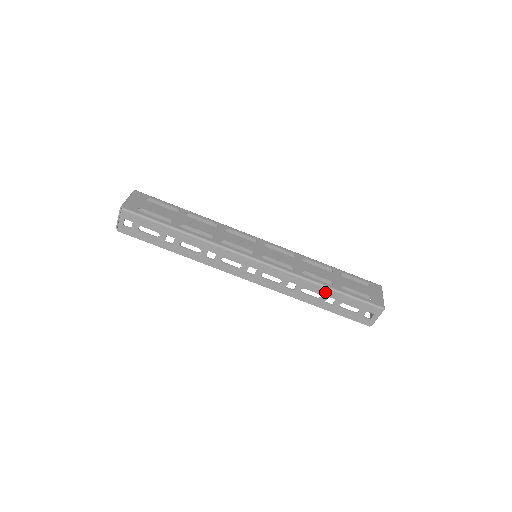
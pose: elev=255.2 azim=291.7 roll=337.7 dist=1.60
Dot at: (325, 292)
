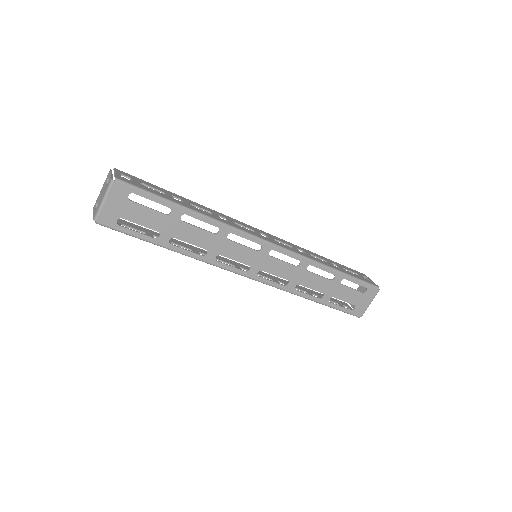
Dot at: occluded
